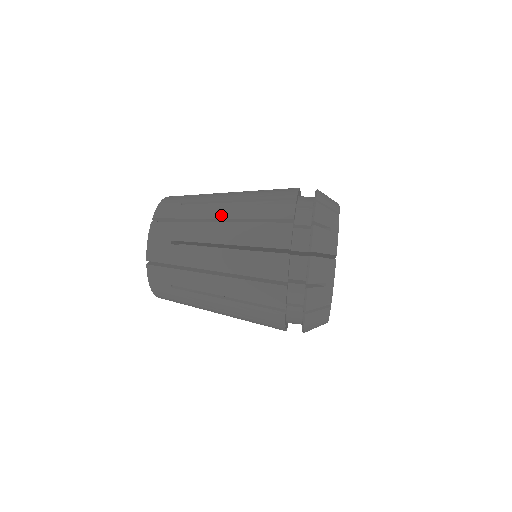
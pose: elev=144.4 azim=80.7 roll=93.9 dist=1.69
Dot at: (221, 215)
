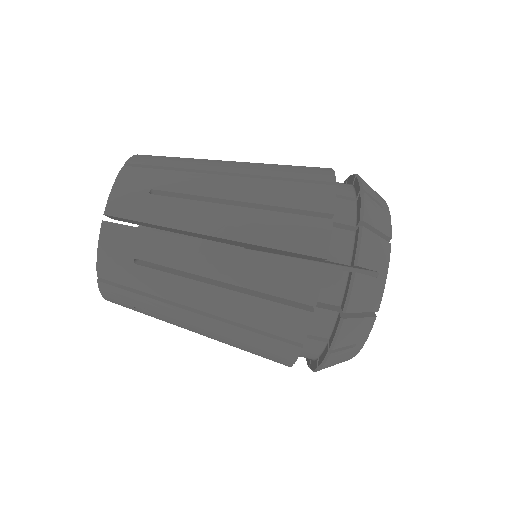
Dot at: (213, 230)
